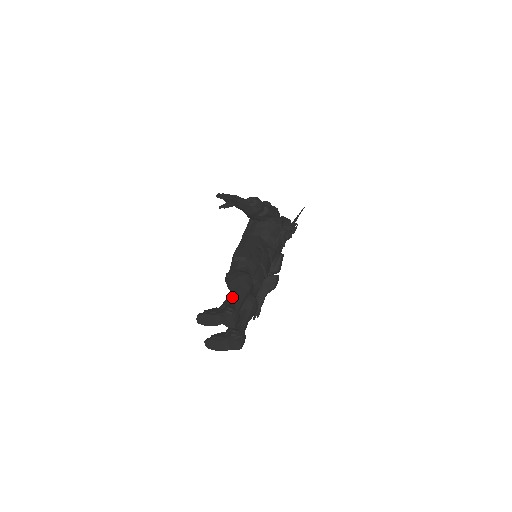
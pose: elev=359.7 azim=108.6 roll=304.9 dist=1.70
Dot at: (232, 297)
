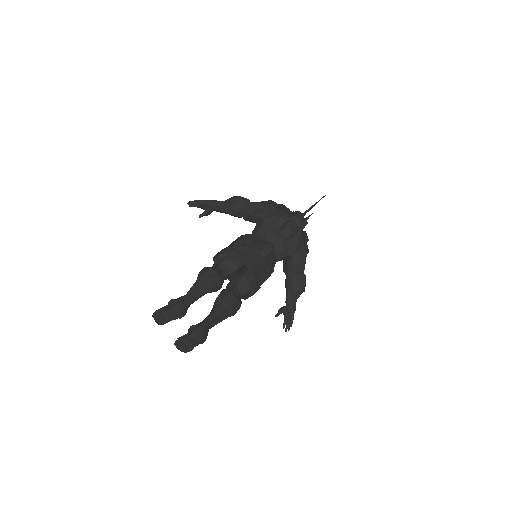
Dot at: occluded
